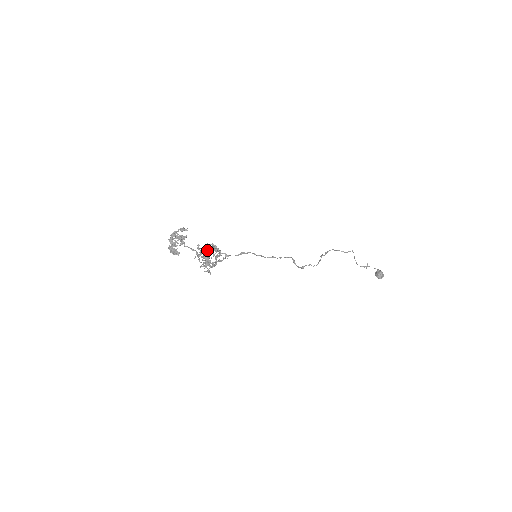
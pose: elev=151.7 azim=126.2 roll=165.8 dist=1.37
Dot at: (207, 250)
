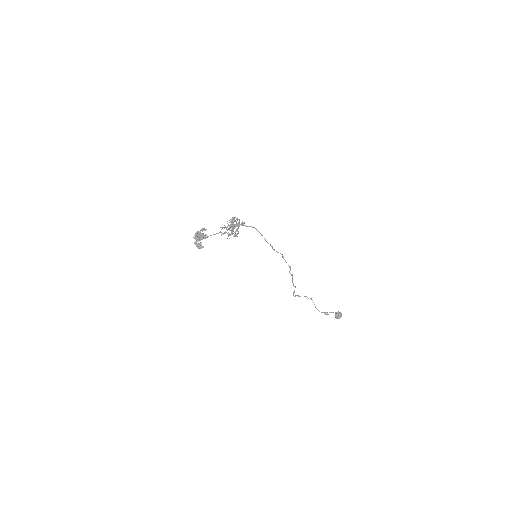
Dot at: (232, 219)
